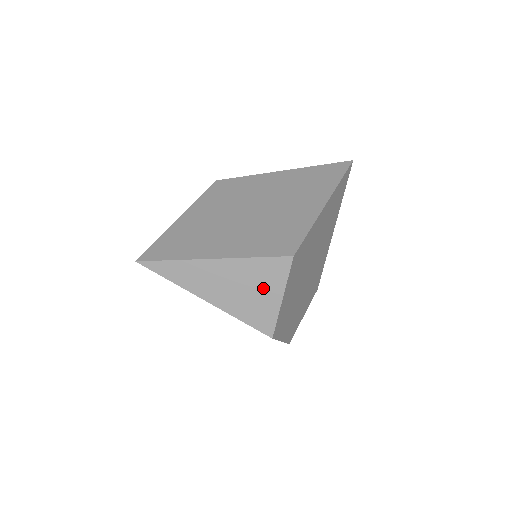
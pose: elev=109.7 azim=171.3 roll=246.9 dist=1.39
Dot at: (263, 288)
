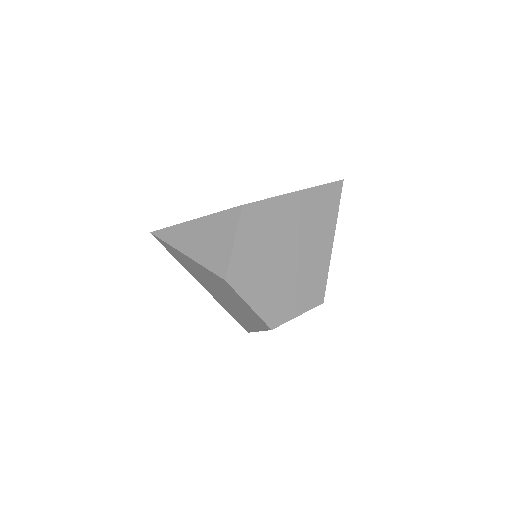
Dot at: (221, 236)
